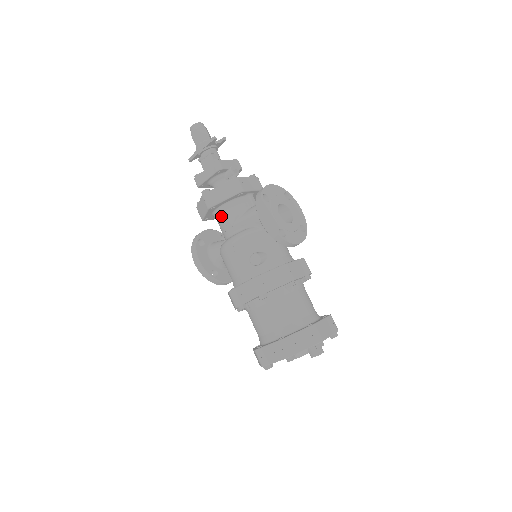
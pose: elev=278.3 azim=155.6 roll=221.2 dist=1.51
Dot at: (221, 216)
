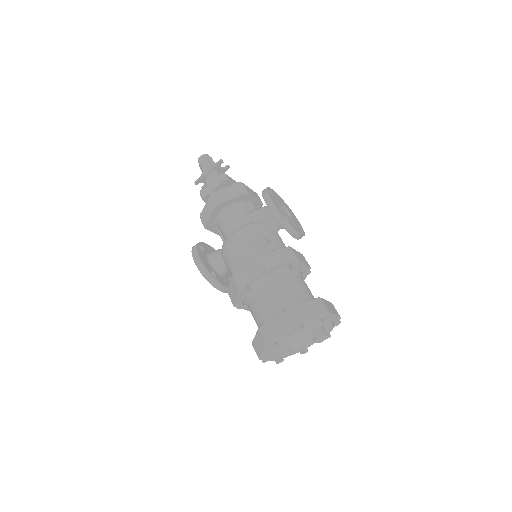
Dot at: (225, 217)
